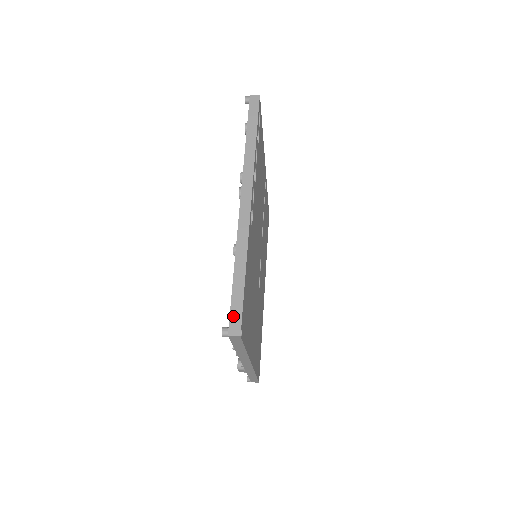
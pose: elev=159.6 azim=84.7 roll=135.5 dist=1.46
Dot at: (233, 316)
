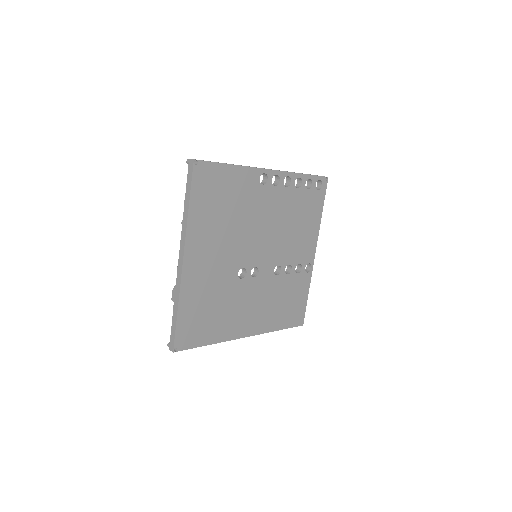
Dot at: occluded
